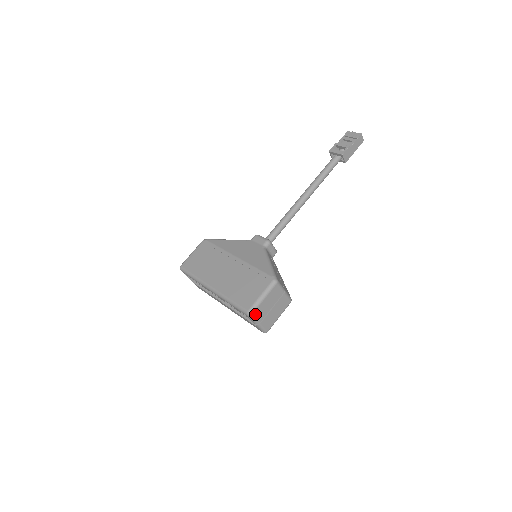
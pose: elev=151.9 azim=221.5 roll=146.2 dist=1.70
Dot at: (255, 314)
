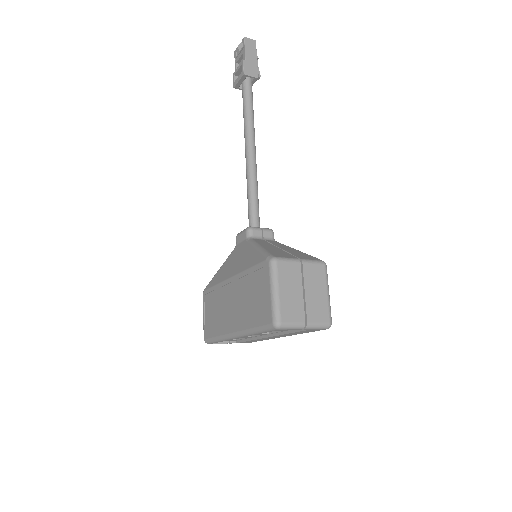
Dot at: (285, 319)
